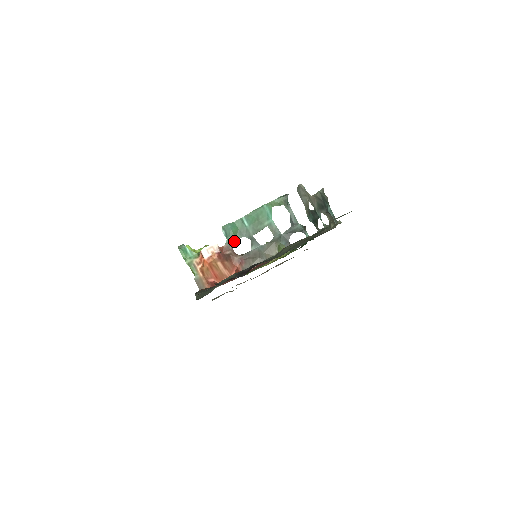
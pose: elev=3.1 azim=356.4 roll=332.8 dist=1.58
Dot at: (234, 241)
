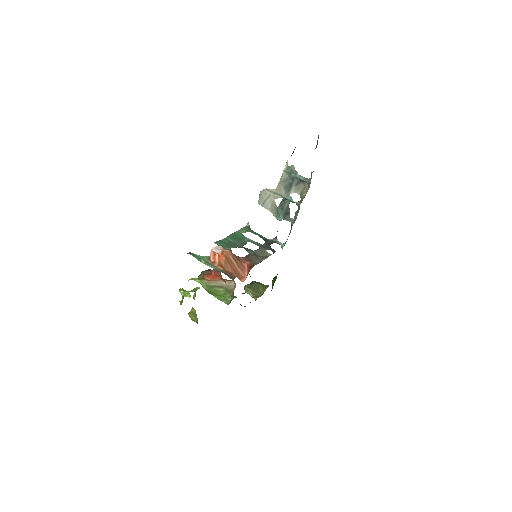
Dot at: (231, 250)
